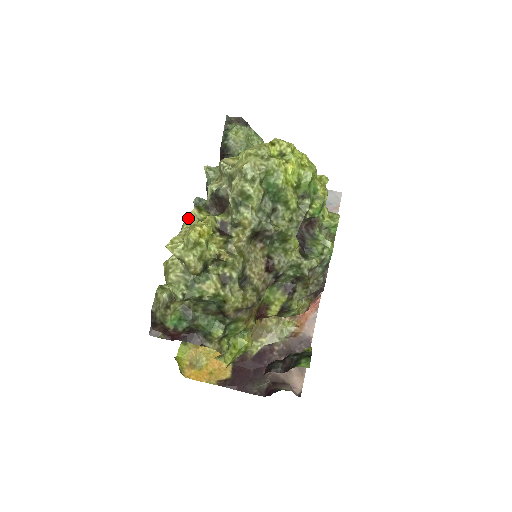
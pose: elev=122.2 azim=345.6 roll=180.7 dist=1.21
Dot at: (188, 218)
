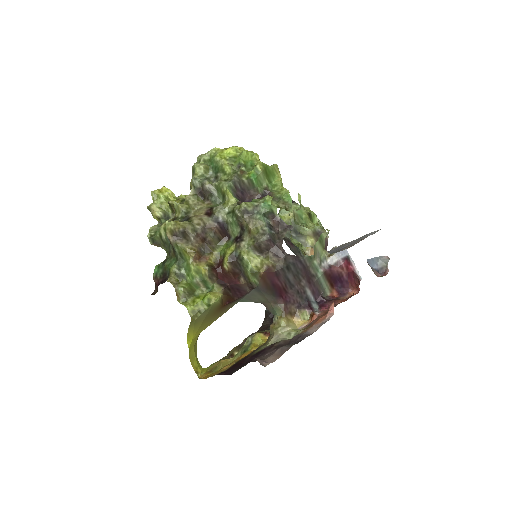
Dot at: occluded
